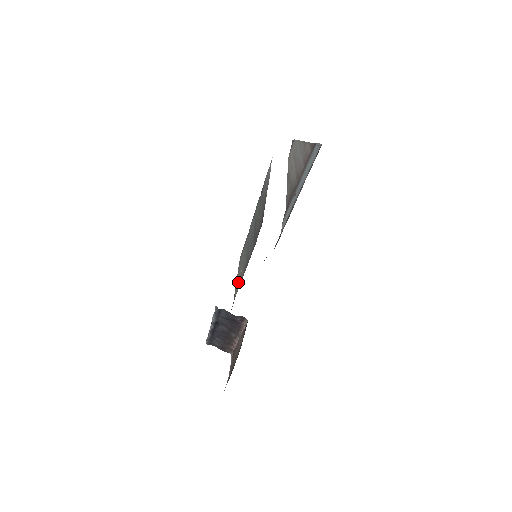
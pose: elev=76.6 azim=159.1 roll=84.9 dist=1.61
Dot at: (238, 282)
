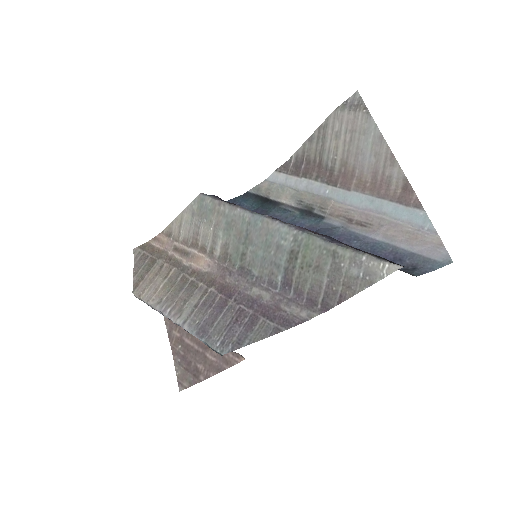
Dot at: (194, 232)
